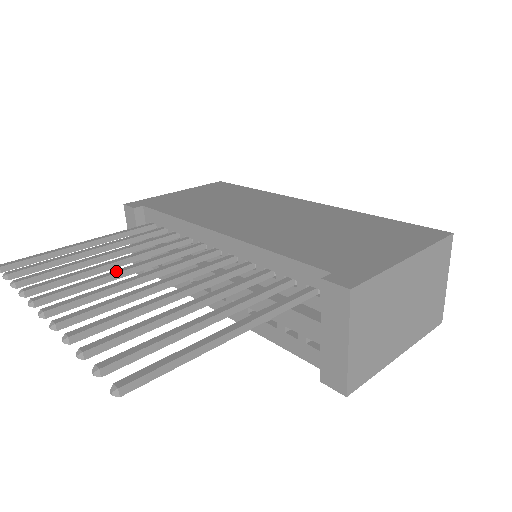
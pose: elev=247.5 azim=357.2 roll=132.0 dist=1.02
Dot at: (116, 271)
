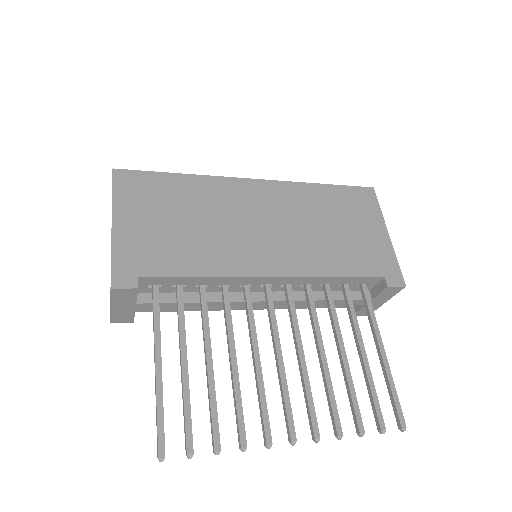
Dot at: (258, 368)
